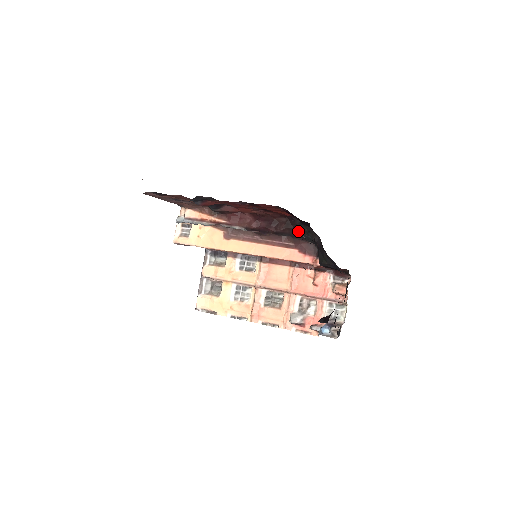
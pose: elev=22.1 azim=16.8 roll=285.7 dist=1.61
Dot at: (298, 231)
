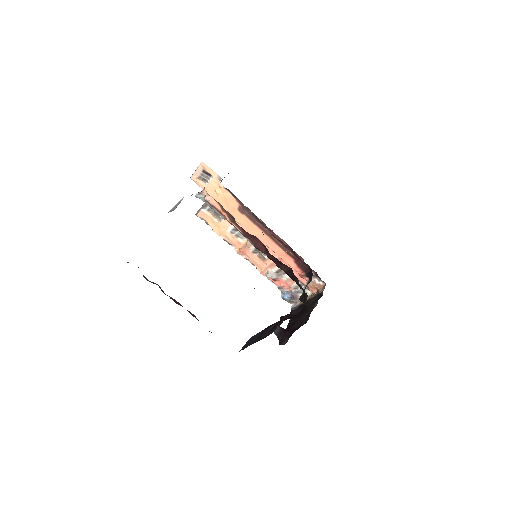
Dot at: (295, 280)
